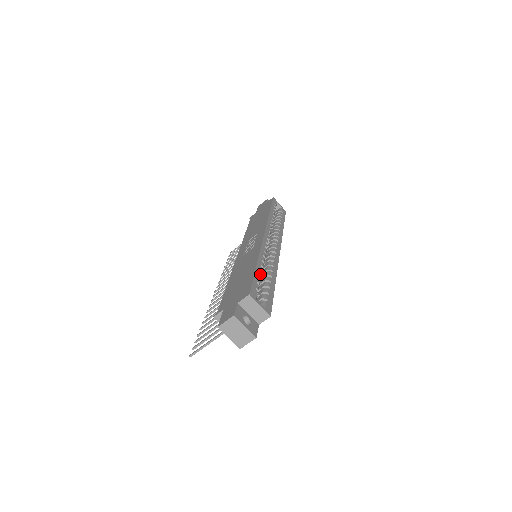
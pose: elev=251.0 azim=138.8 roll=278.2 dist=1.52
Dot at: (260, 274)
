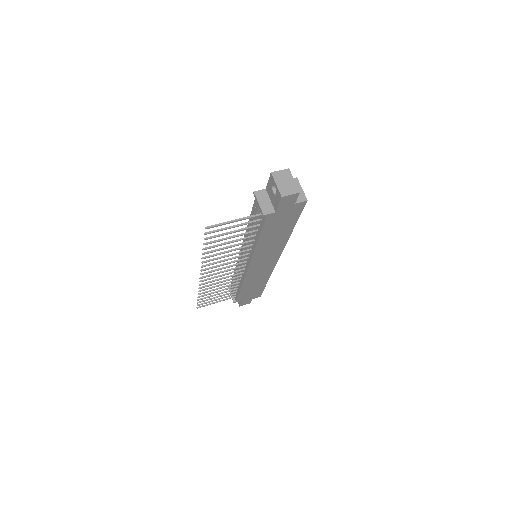
Dot at: occluded
